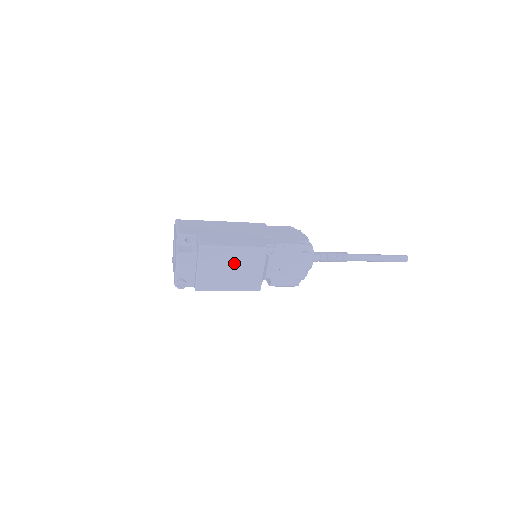
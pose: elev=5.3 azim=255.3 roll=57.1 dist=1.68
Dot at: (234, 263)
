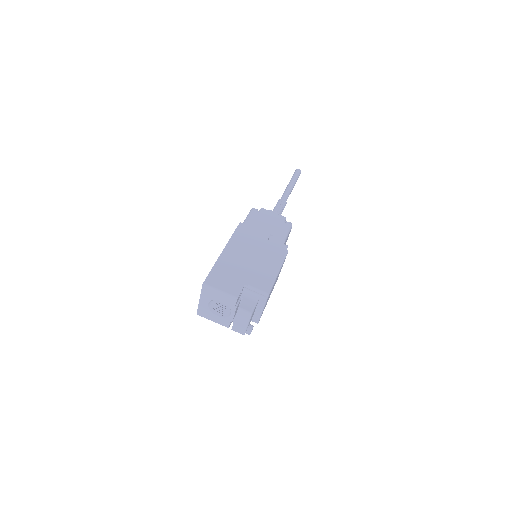
Dot at: occluded
